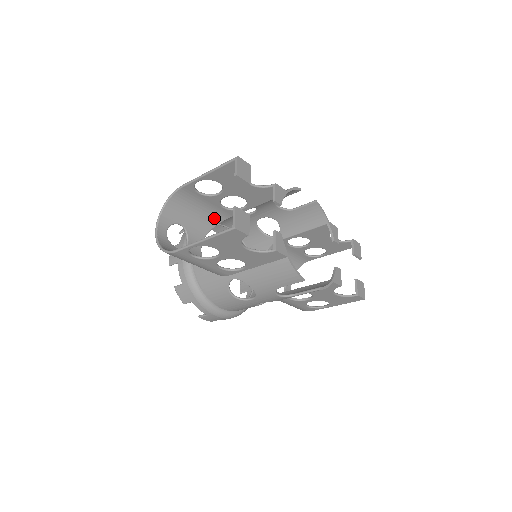
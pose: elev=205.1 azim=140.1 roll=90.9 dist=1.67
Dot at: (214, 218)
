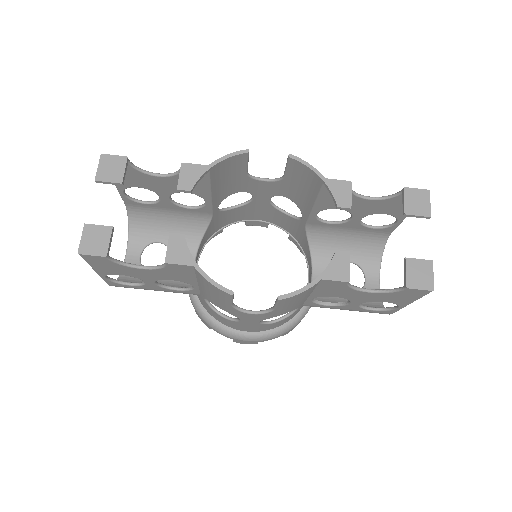
Dot at: (196, 222)
